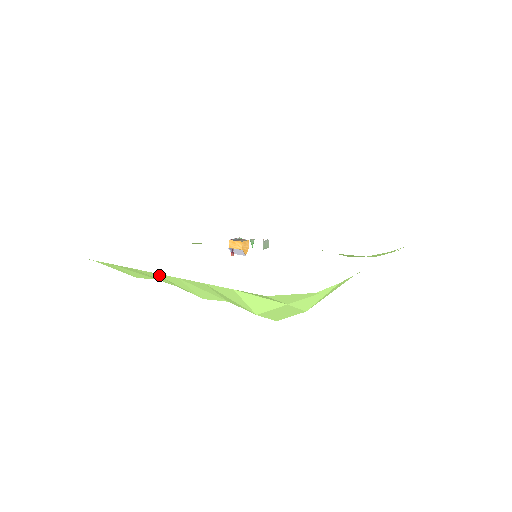
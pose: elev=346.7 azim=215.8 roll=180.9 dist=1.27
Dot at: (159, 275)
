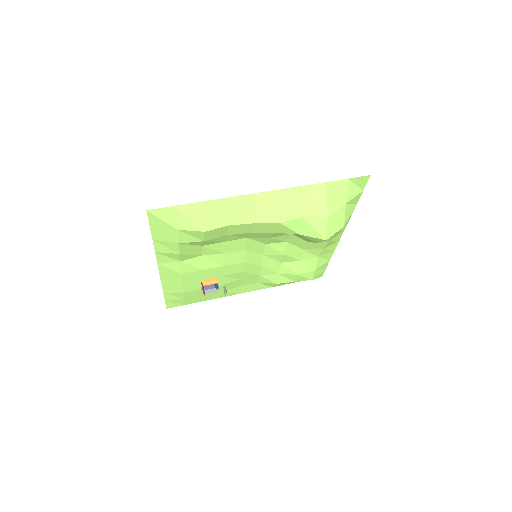
Dot at: (256, 196)
